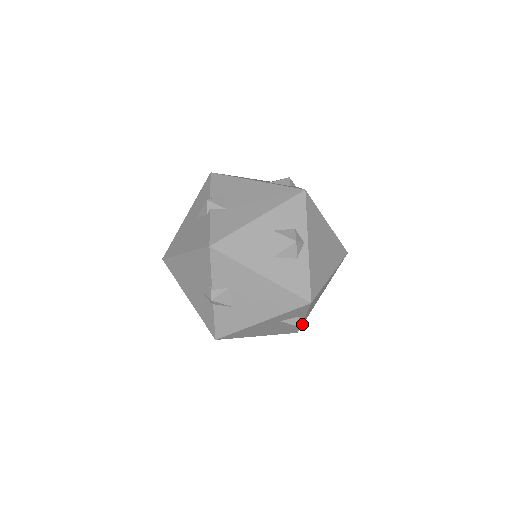
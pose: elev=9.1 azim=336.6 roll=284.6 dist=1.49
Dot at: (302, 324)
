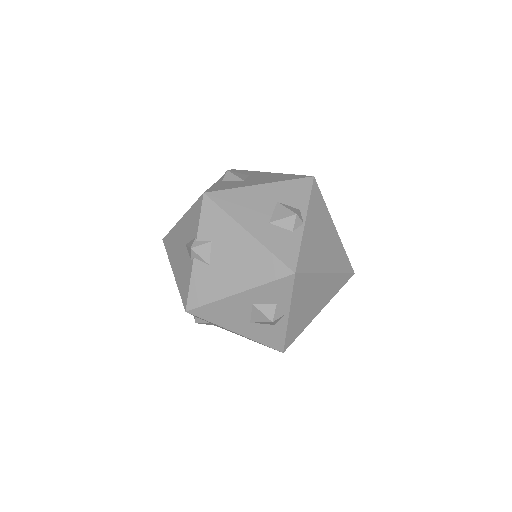
Dot at: occluded
